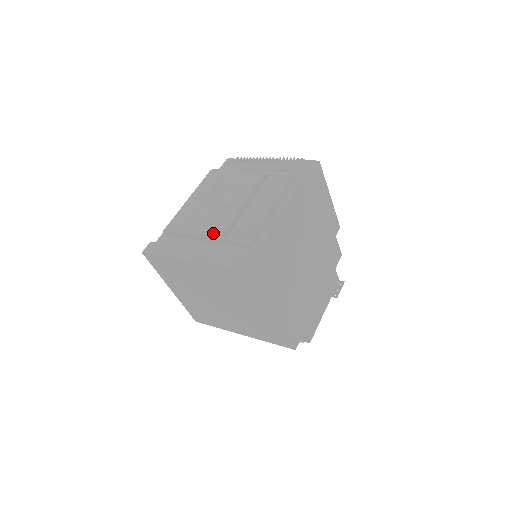
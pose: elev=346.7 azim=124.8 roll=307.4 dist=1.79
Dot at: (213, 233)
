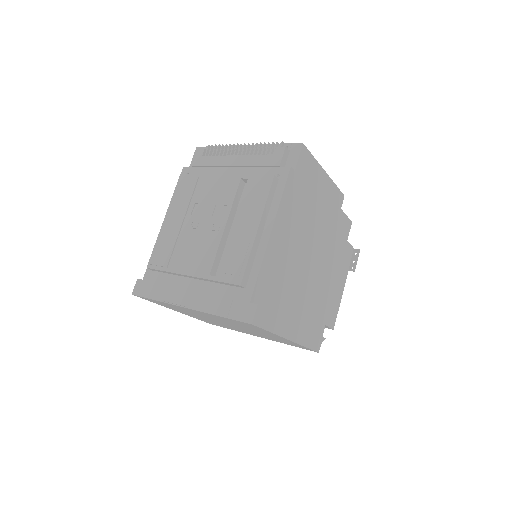
Dot at: (199, 271)
